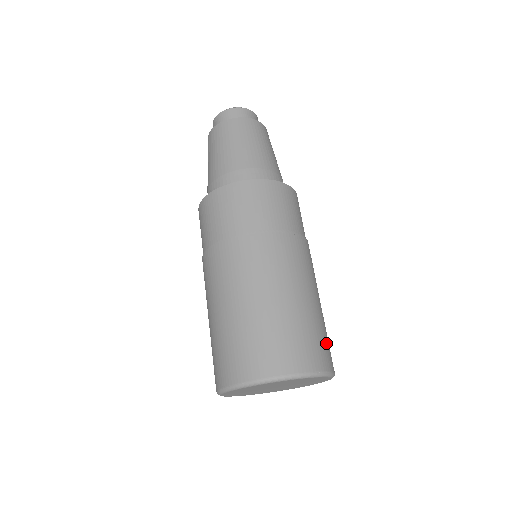
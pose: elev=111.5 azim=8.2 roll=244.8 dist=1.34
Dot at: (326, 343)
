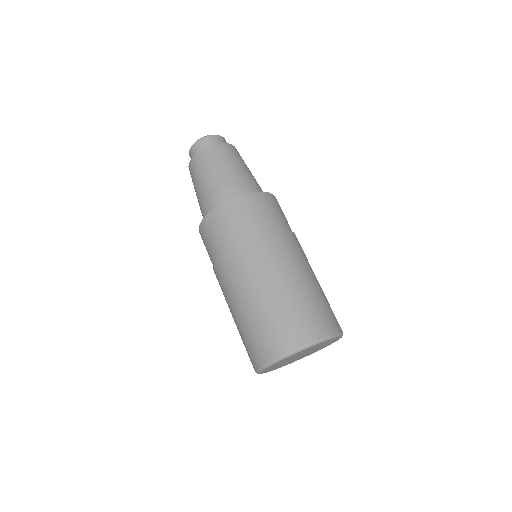
Dot at: (322, 313)
